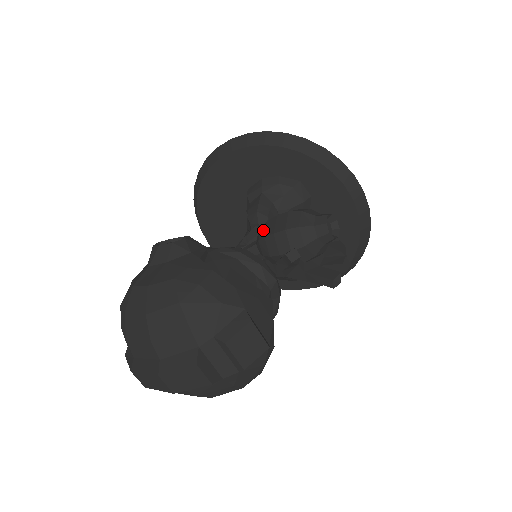
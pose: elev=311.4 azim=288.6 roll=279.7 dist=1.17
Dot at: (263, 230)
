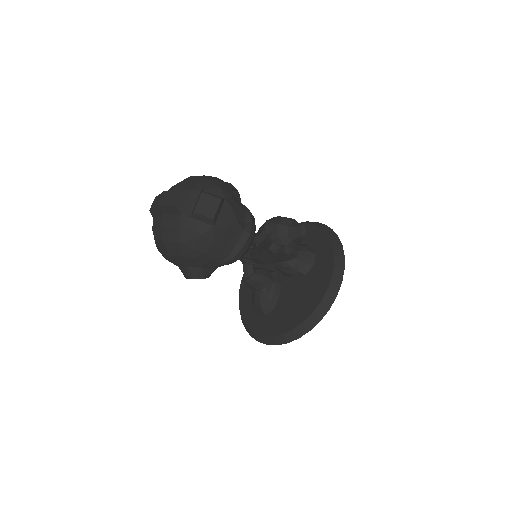
Dot at: occluded
